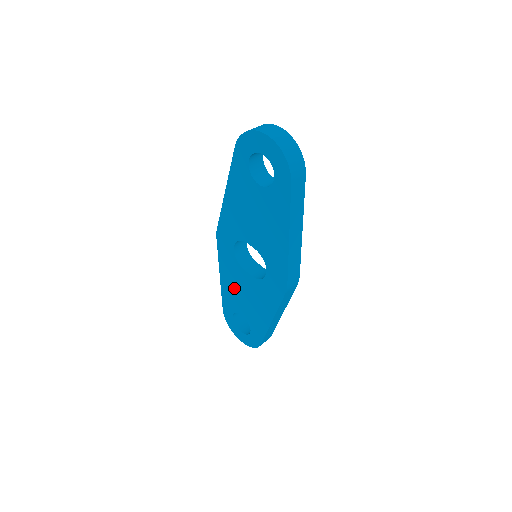
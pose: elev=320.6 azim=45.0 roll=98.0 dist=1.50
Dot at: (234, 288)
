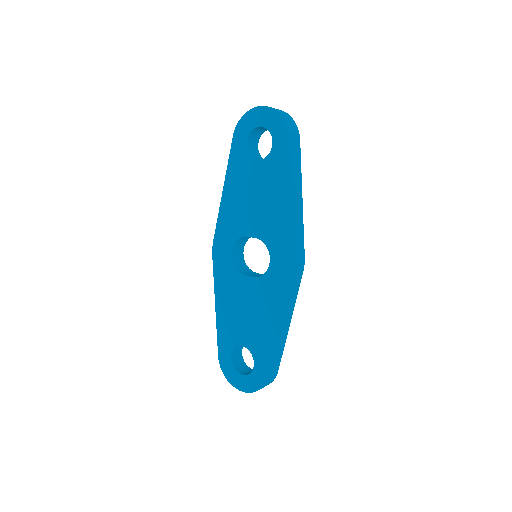
Dot at: (232, 310)
